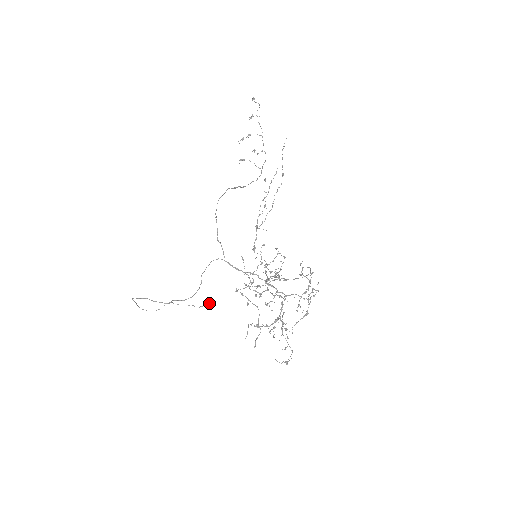
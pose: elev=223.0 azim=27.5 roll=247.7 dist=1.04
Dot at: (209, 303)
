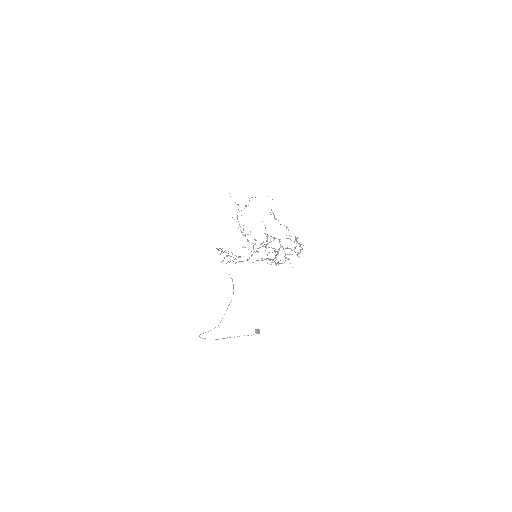
Dot at: (257, 330)
